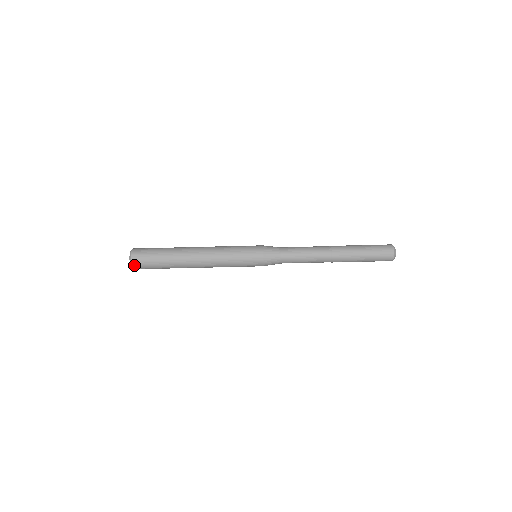
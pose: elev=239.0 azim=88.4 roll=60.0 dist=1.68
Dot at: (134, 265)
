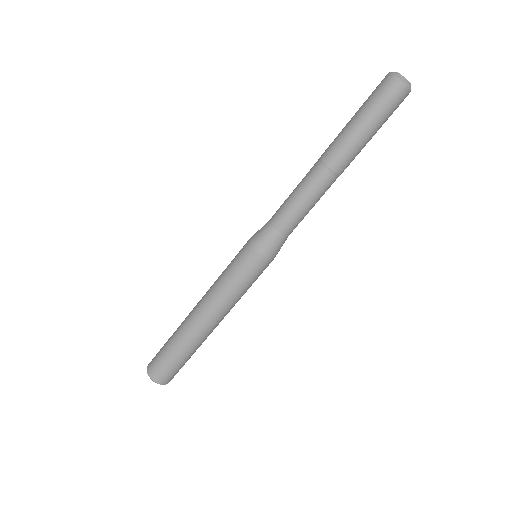
Dot at: (152, 375)
